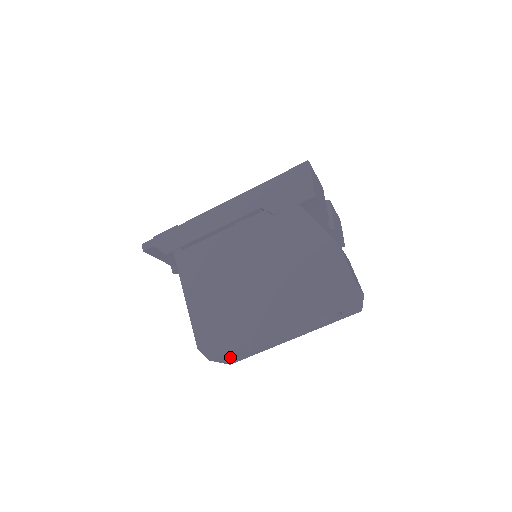
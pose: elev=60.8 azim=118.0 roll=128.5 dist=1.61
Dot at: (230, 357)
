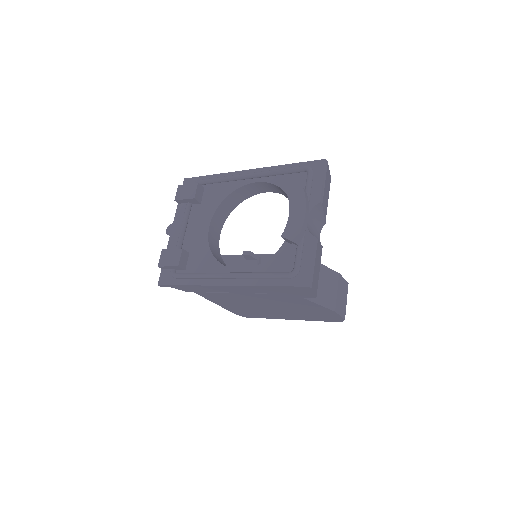
Dot at: occluded
